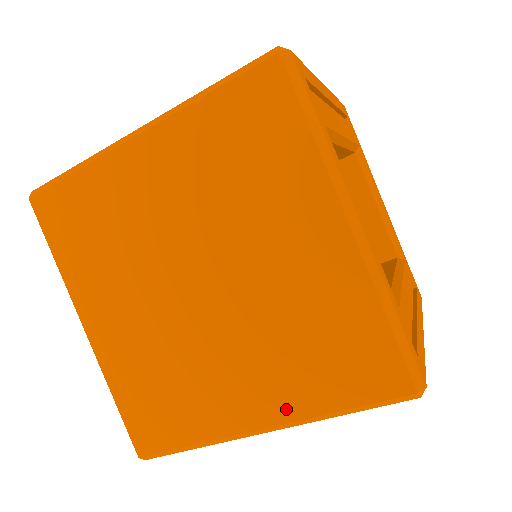
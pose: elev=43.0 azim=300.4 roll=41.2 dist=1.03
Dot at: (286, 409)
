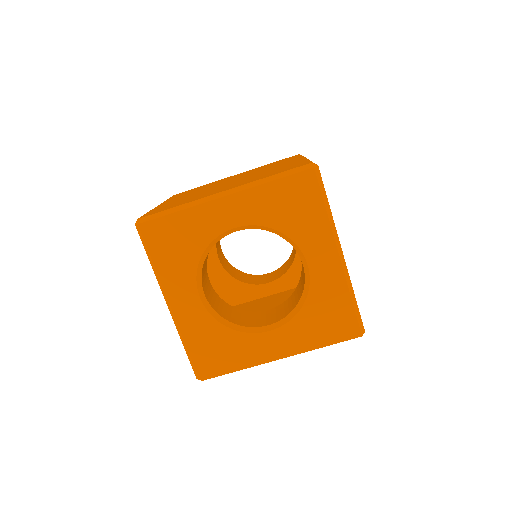
Dot at: (243, 184)
